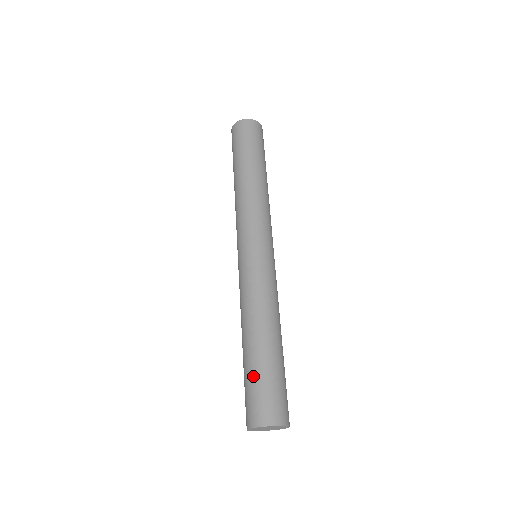
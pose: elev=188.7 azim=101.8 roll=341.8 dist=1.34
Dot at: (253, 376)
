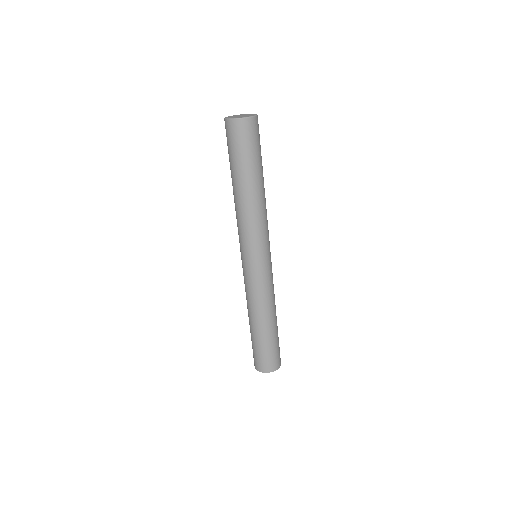
Dot at: (254, 345)
